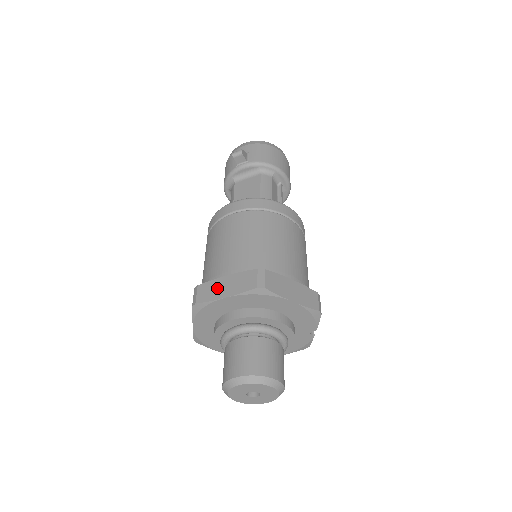
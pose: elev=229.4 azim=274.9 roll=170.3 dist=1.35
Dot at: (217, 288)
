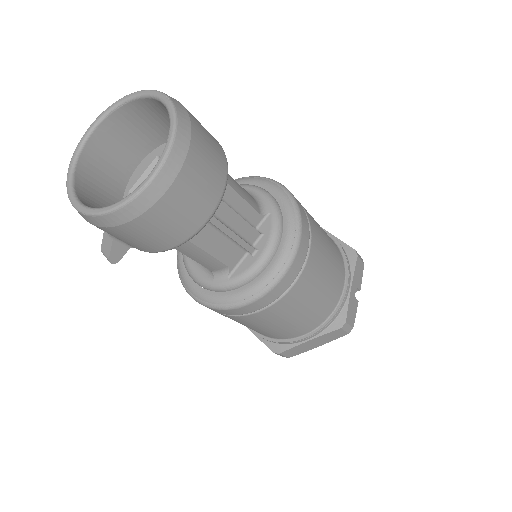
Dot at: occluded
